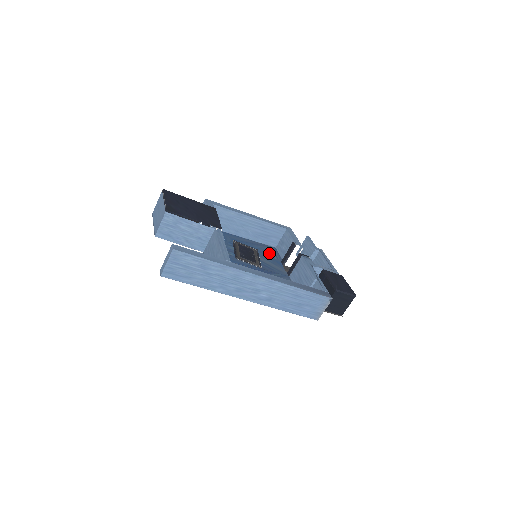
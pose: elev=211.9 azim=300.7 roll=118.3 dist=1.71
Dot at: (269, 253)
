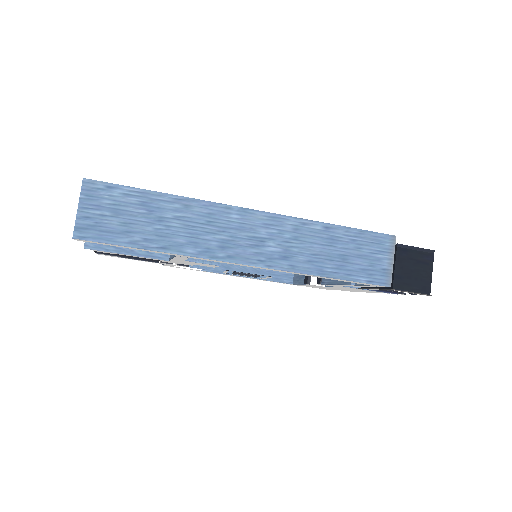
Dot at: occluded
